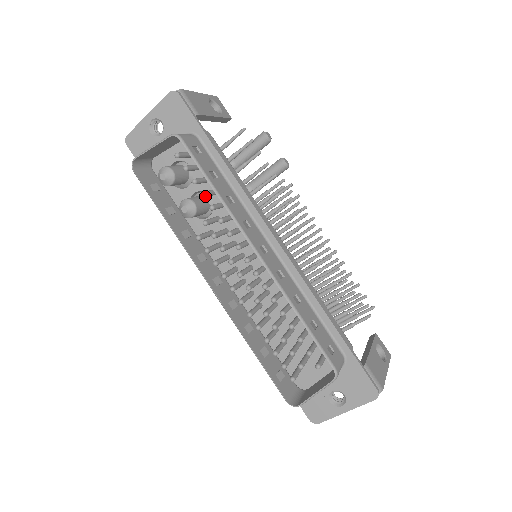
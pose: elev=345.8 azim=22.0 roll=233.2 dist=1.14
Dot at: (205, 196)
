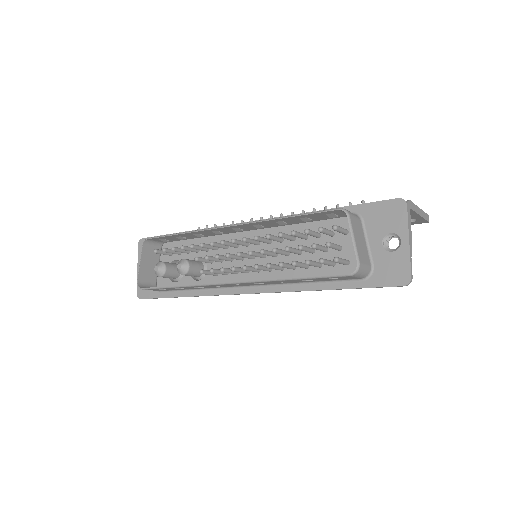
Dot at: (184, 247)
